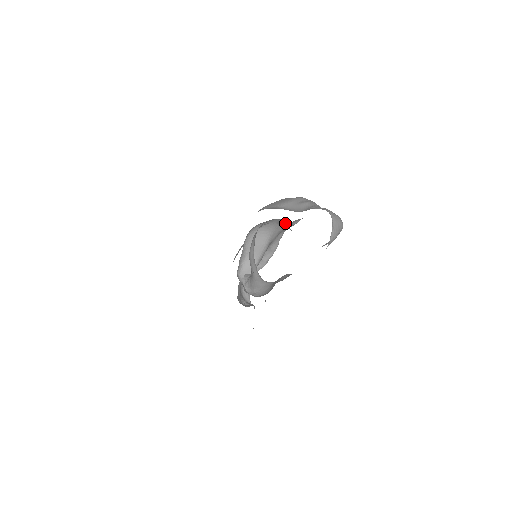
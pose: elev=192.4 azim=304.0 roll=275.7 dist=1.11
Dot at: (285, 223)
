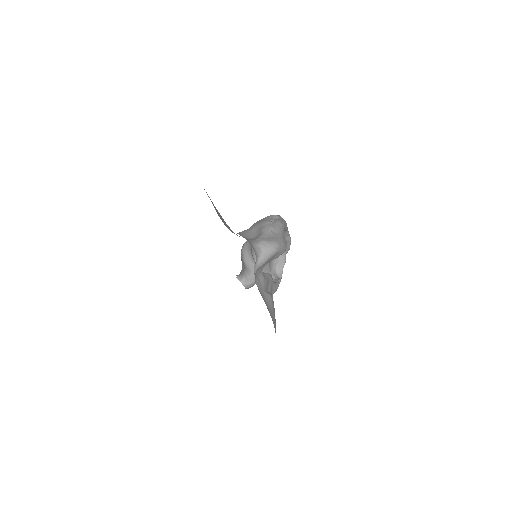
Dot at: occluded
